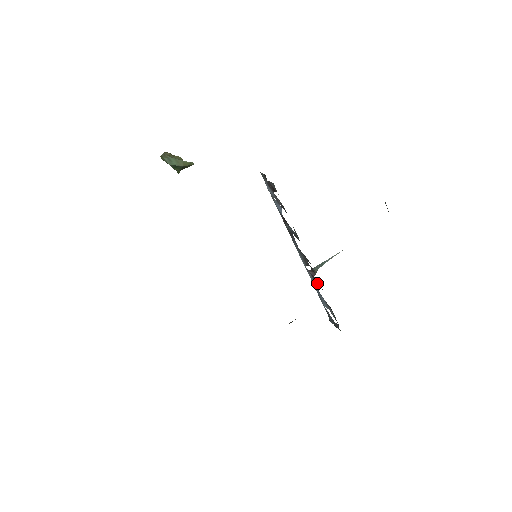
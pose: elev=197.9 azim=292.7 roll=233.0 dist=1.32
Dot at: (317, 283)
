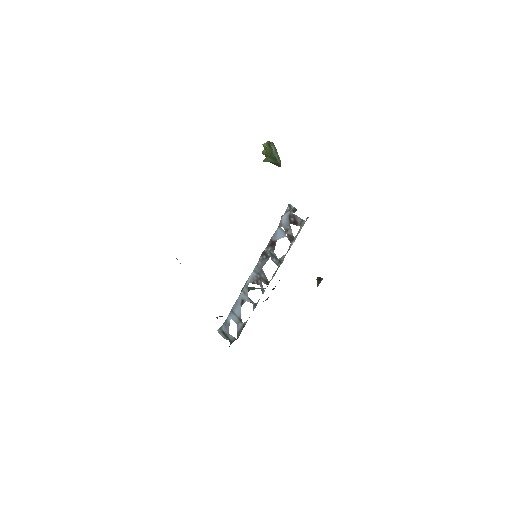
Dot at: (251, 300)
